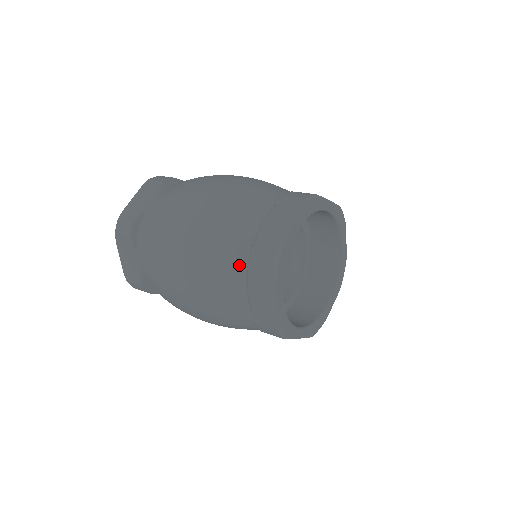
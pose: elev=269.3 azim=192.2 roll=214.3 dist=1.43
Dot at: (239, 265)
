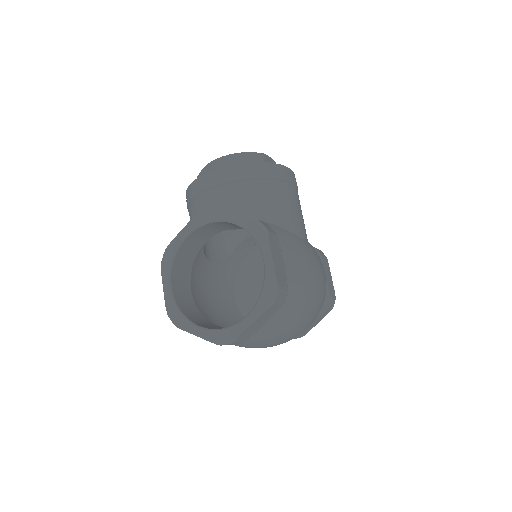
Dot at: occluded
